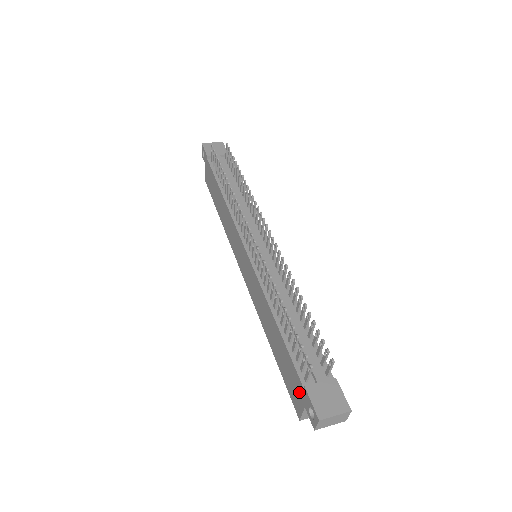
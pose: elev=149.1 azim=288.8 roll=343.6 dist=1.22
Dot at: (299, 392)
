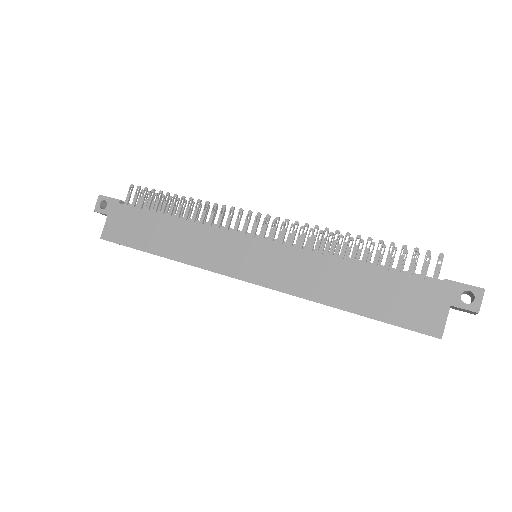
Dot at: (434, 299)
